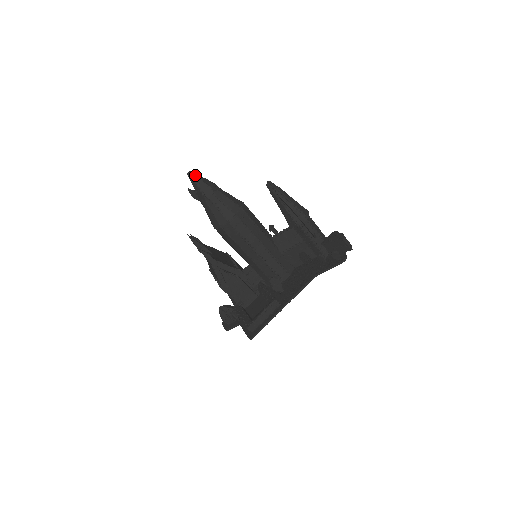
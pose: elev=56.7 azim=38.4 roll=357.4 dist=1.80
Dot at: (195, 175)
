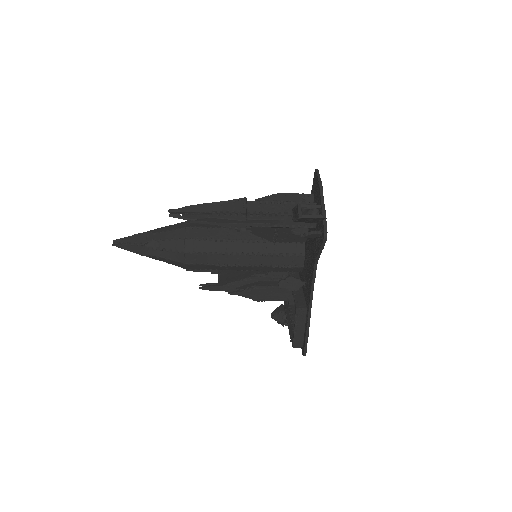
Dot at: (120, 243)
